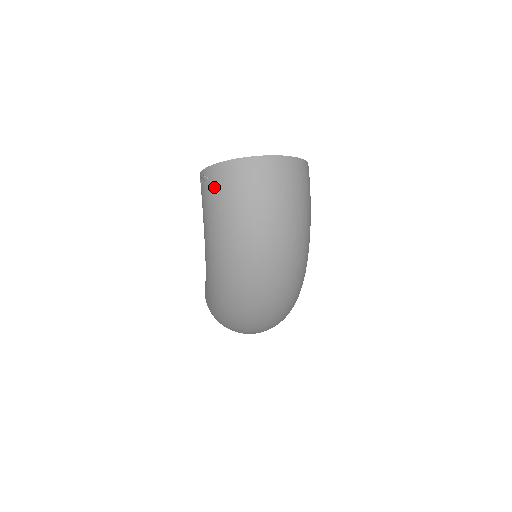
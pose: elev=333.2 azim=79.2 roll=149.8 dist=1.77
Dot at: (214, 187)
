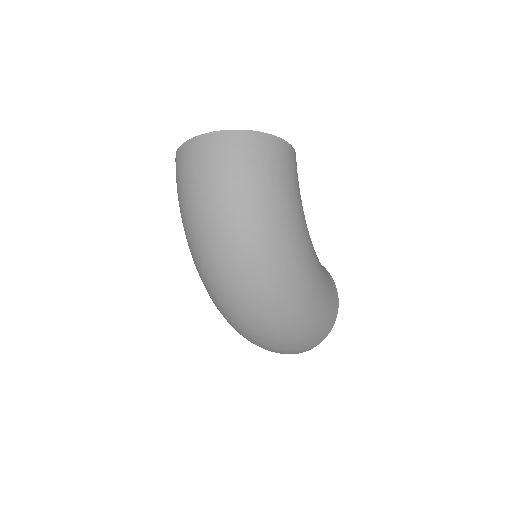
Dot at: (176, 178)
